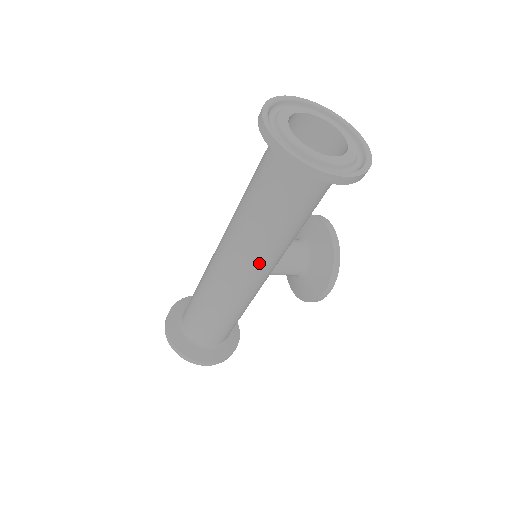
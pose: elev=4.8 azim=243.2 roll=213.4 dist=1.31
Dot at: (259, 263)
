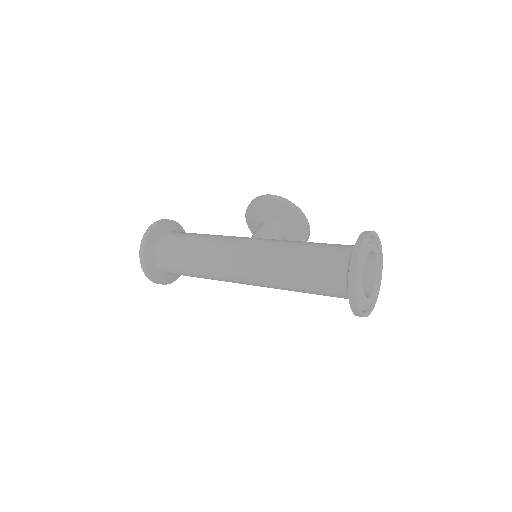
Dot at: occluded
